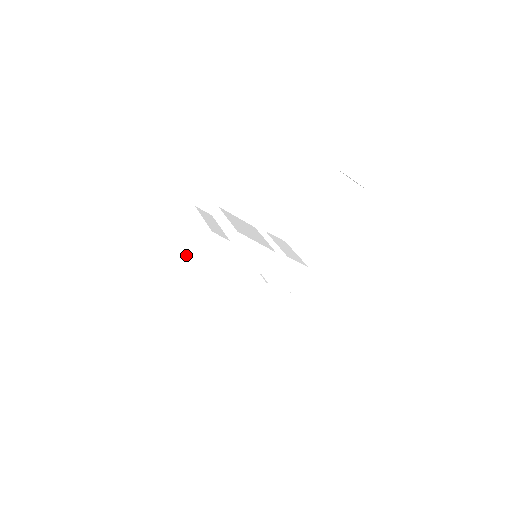
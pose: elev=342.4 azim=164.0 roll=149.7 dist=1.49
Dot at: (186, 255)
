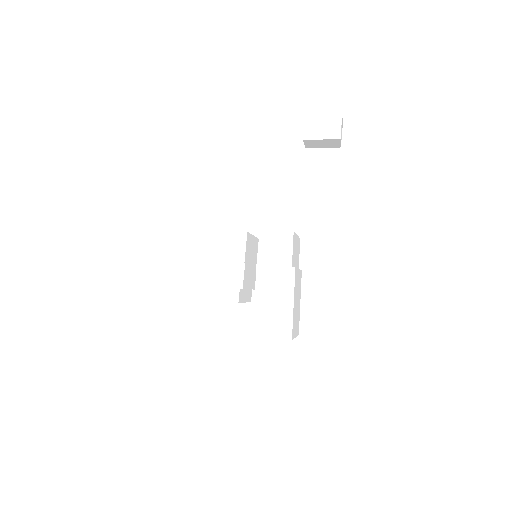
Dot at: occluded
